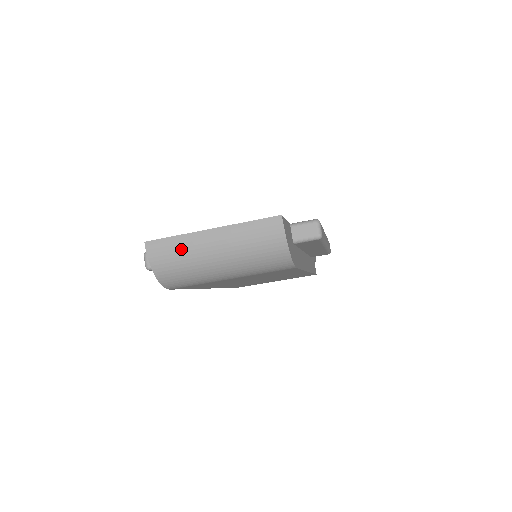
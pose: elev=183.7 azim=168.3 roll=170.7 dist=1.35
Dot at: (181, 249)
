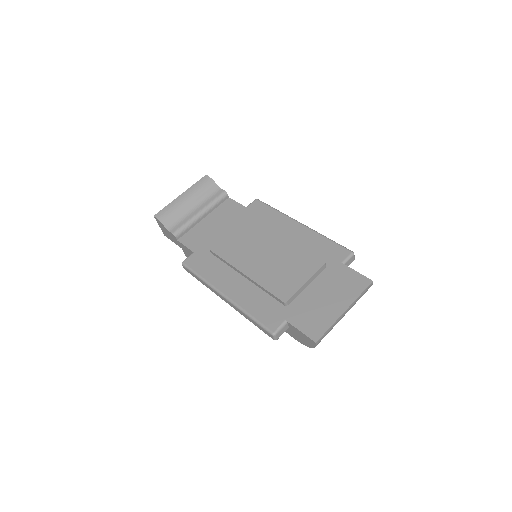
Dot at: occluded
